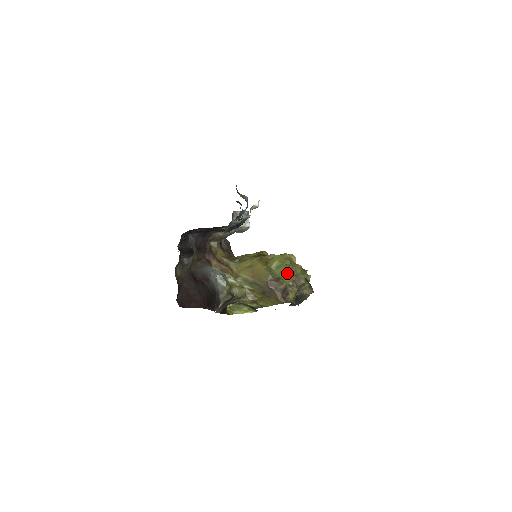
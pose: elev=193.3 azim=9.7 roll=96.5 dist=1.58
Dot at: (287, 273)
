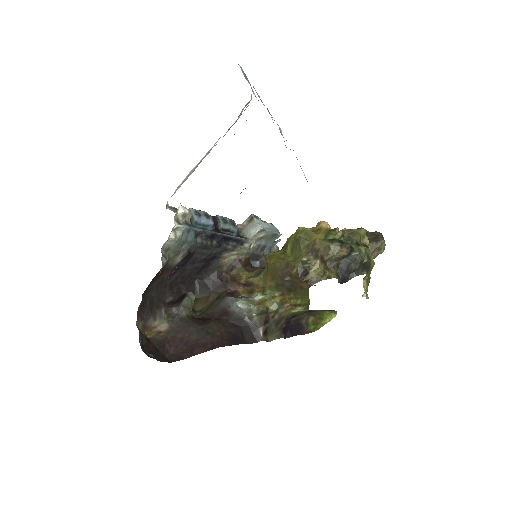
Dot at: (299, 250)
